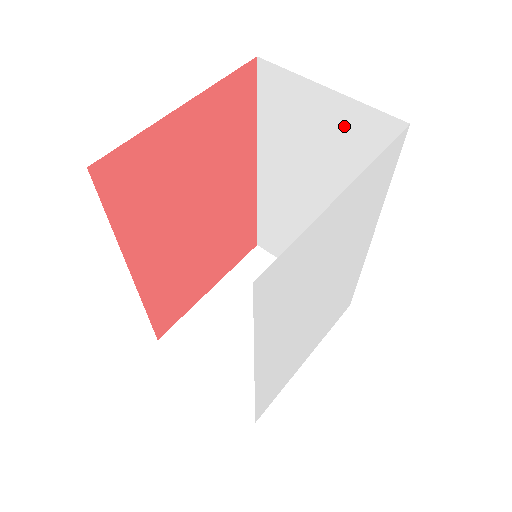
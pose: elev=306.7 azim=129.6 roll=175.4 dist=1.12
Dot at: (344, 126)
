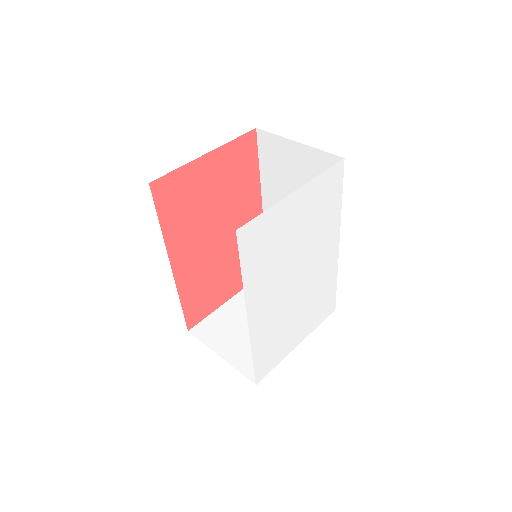
Dot at: (310, 166)
